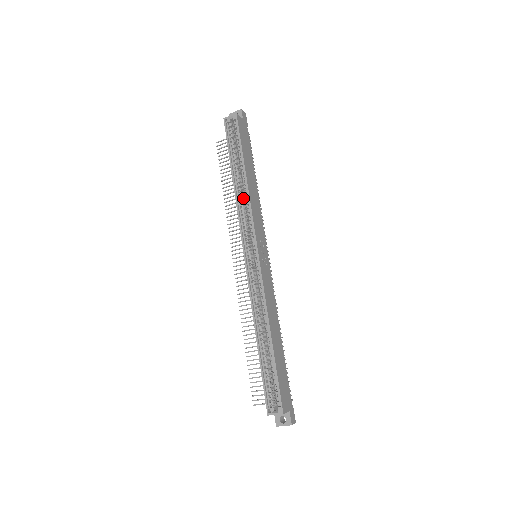
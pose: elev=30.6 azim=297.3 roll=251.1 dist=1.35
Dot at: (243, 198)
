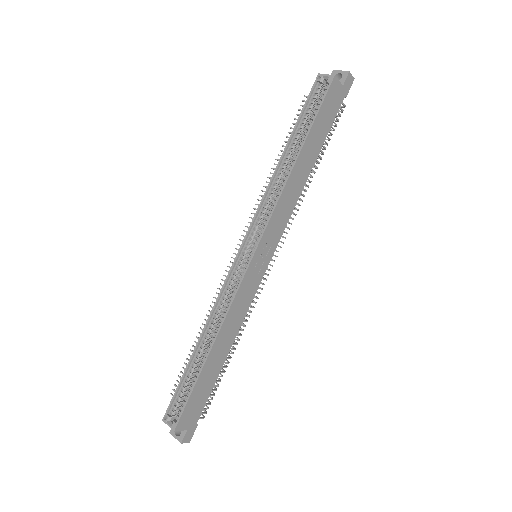
Dot at: (279, 184)
